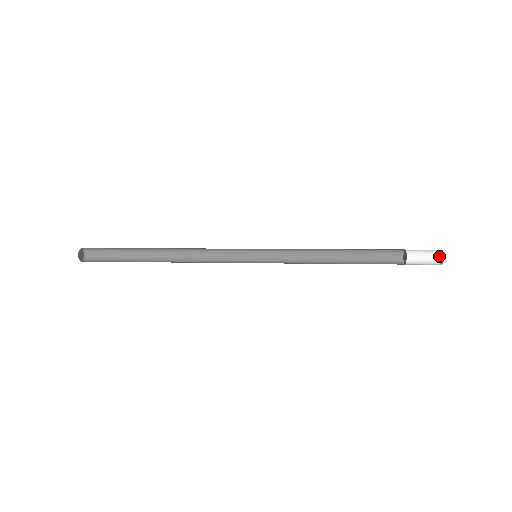
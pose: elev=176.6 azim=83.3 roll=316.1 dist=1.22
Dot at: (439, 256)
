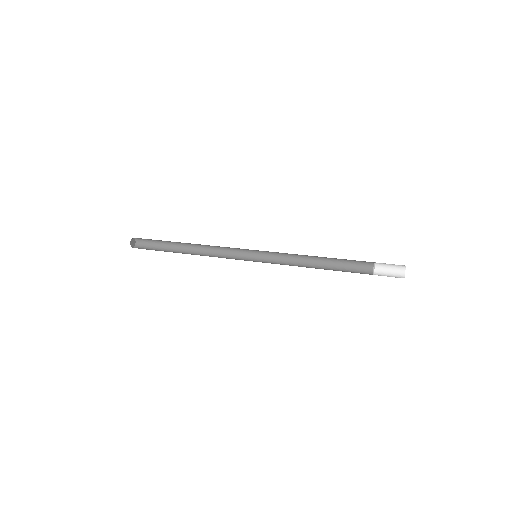
Dot at: (405, 268)
